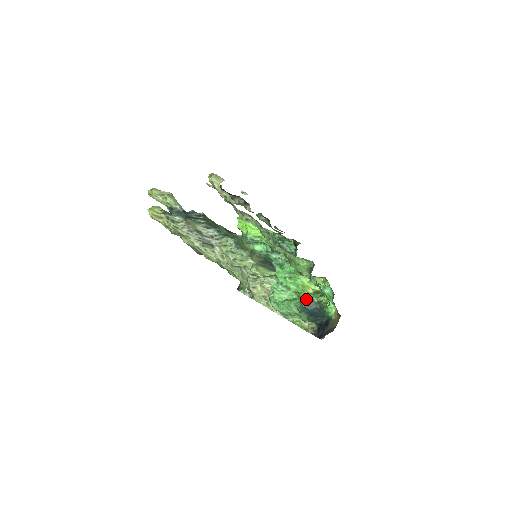
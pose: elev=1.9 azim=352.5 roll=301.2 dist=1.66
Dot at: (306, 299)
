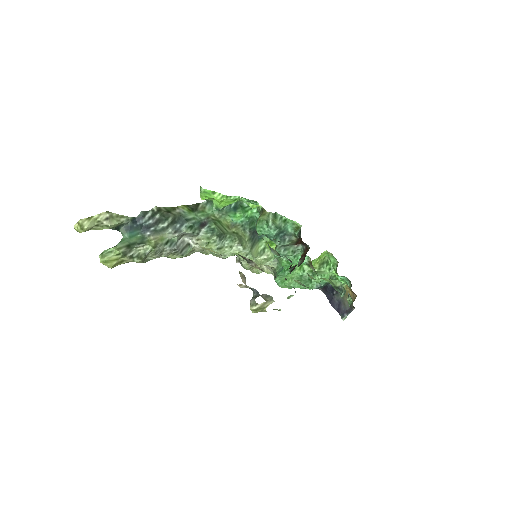
Dot at: (318, 283)
